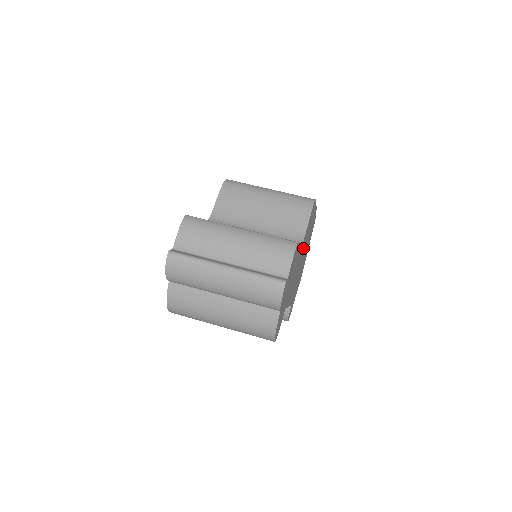
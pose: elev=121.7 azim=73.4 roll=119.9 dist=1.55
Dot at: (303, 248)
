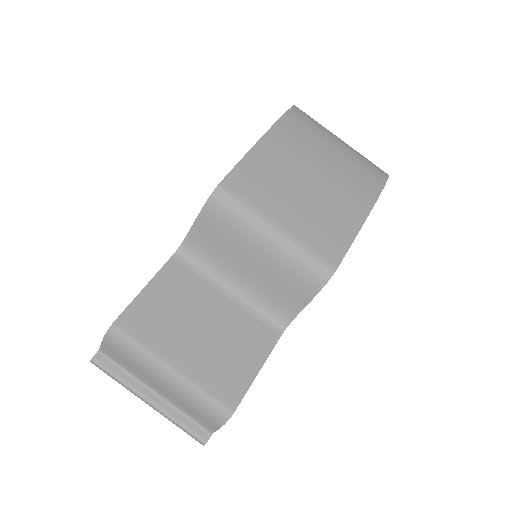
Dot at: occluded
